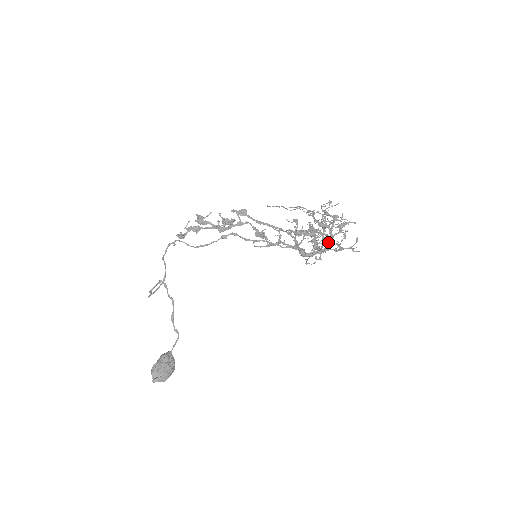
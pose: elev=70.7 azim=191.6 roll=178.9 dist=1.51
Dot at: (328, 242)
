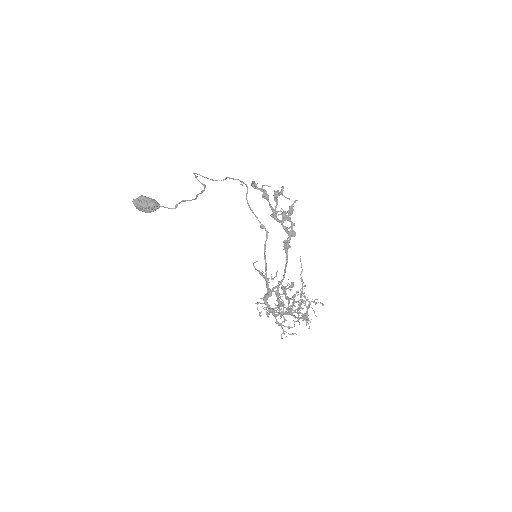
Dot at: (283, 313)
